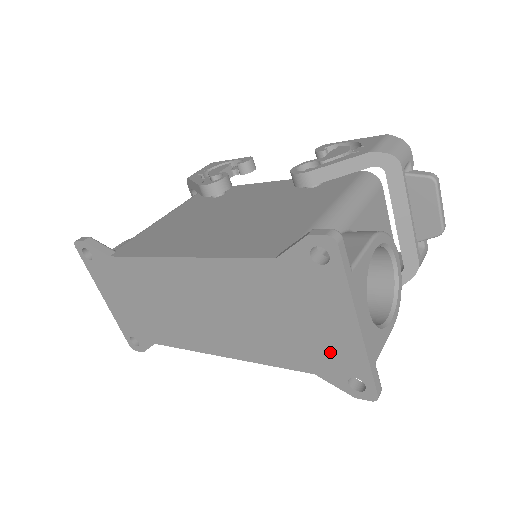
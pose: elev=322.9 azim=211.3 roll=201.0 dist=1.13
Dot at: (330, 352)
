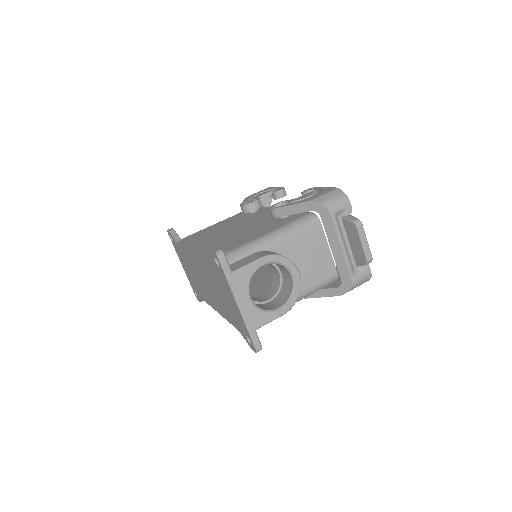
Dot at: (237, 318)
